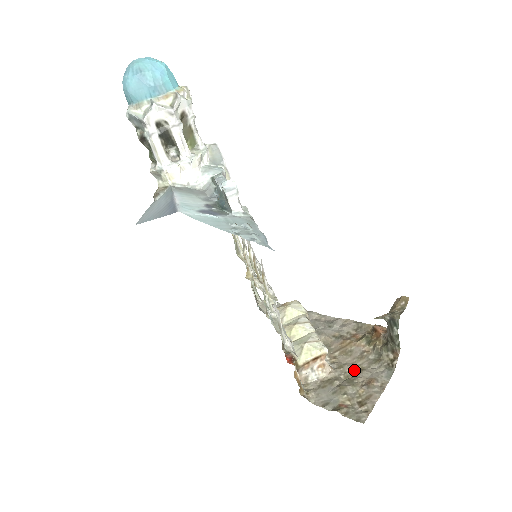
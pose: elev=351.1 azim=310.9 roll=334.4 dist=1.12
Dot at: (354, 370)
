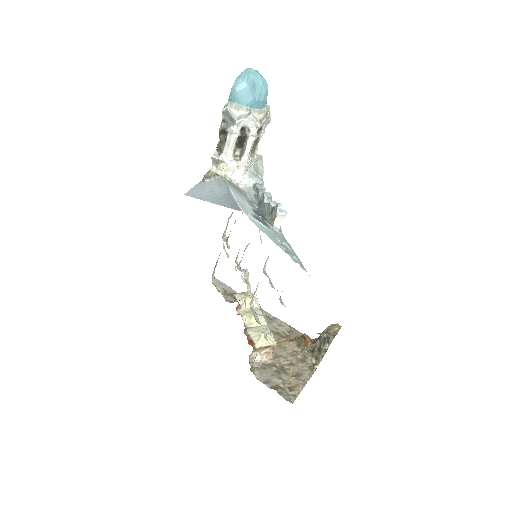
Dot at: (286, 363)
